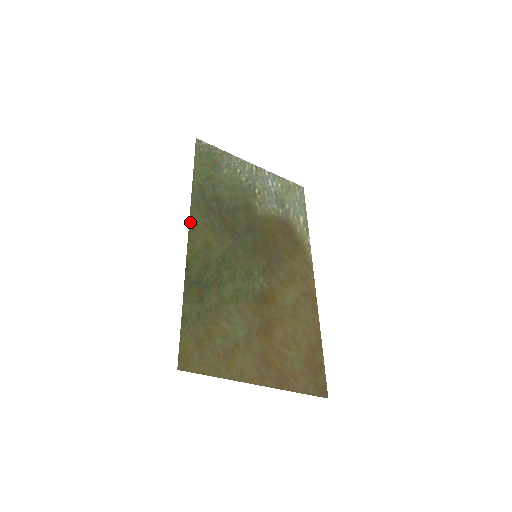
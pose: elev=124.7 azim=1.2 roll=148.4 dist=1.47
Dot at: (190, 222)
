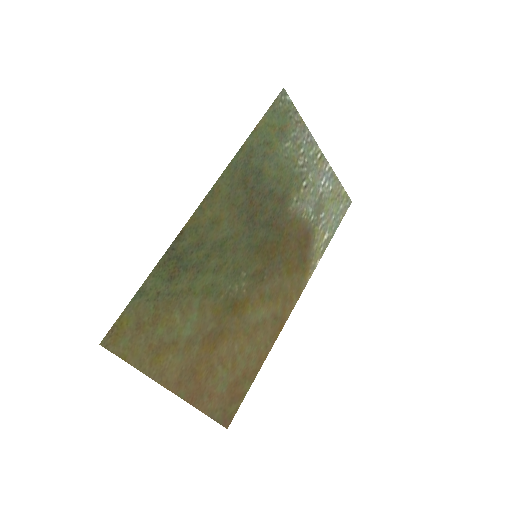
Dot at: (214, 186)
